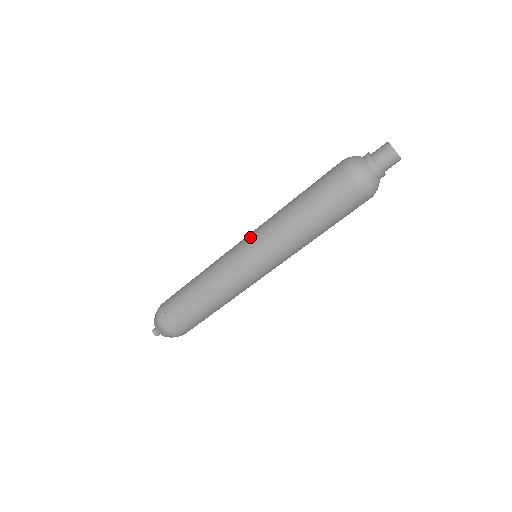
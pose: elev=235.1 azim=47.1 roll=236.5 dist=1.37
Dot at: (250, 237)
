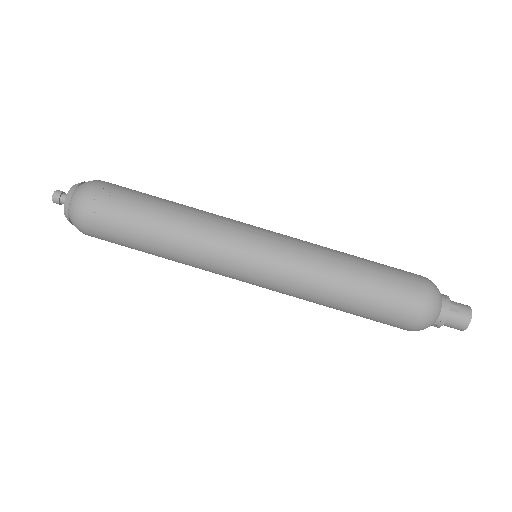
Dot at: occluded
